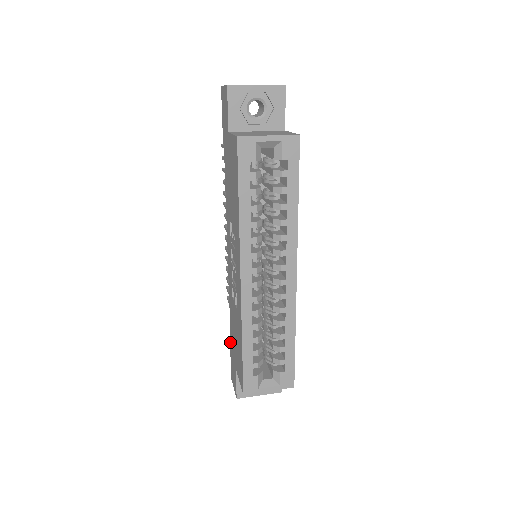
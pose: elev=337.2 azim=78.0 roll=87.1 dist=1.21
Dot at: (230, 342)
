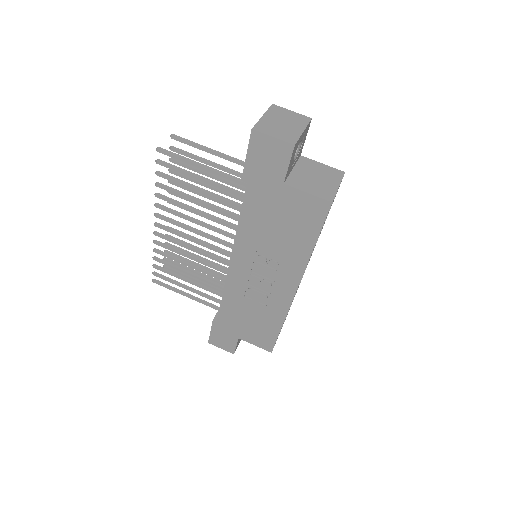
Dot at: (215, 322)
